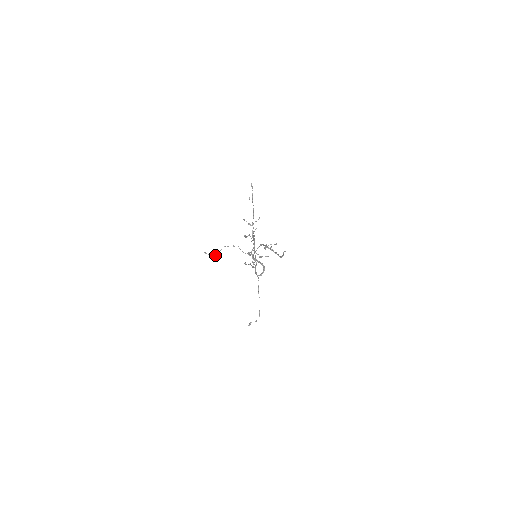
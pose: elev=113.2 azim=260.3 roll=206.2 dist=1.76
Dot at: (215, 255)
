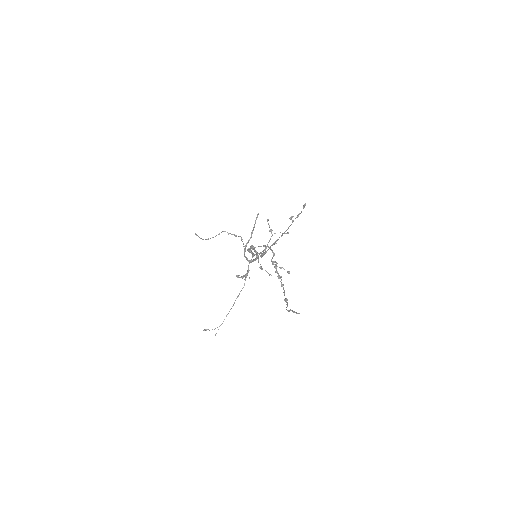
Dot at: (207, 239)
